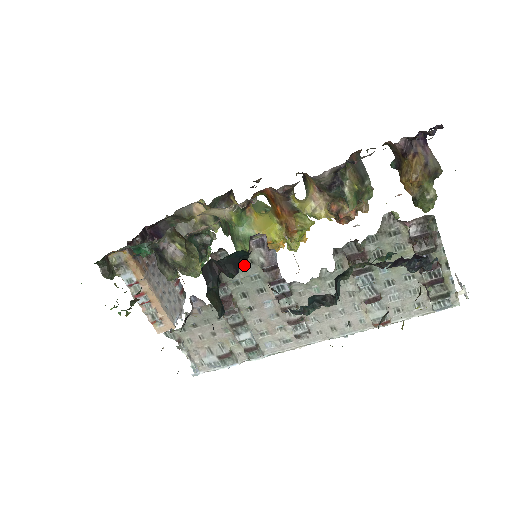
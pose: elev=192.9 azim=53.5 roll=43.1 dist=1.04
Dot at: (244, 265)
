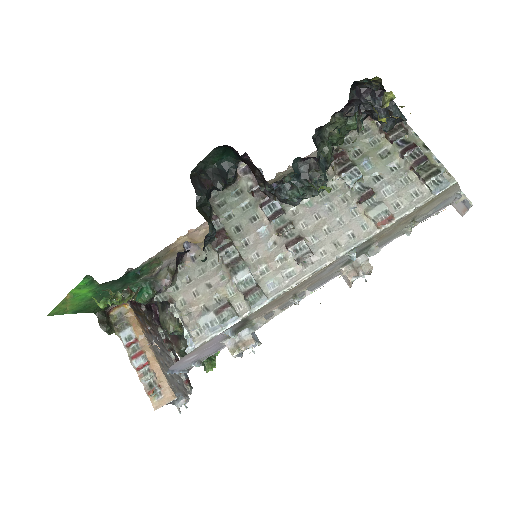
Dot at: (234, 196)
